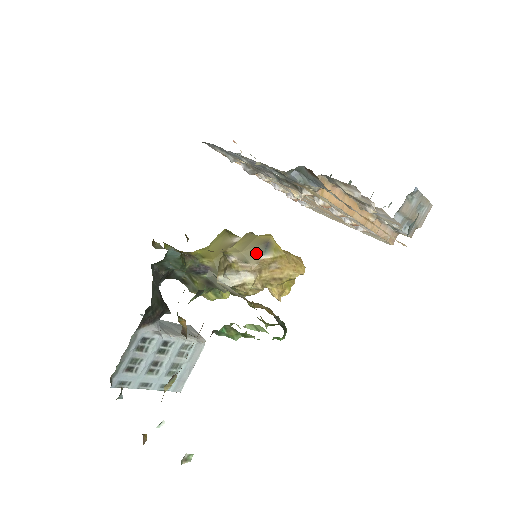
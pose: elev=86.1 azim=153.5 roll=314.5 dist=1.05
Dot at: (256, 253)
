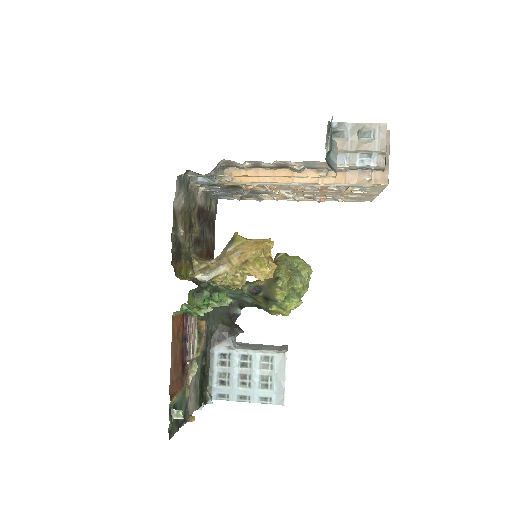
Dot at: (226, 250)
